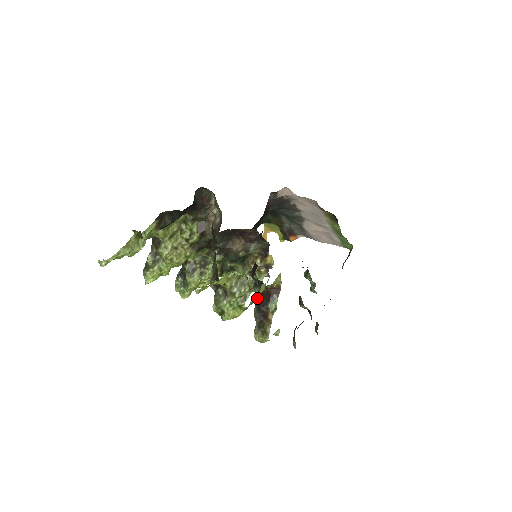
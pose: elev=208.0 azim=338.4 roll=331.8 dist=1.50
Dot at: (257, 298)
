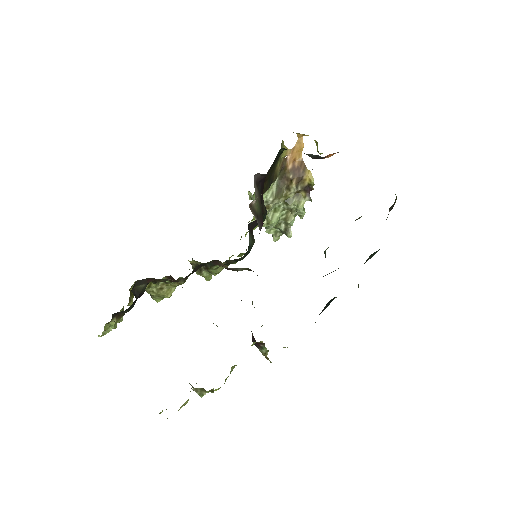
Dot at: occluded
